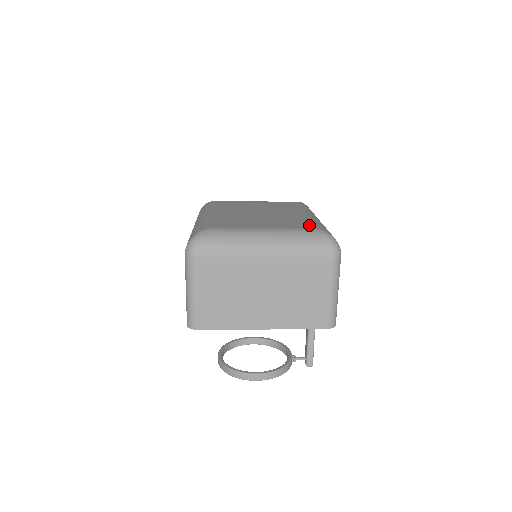
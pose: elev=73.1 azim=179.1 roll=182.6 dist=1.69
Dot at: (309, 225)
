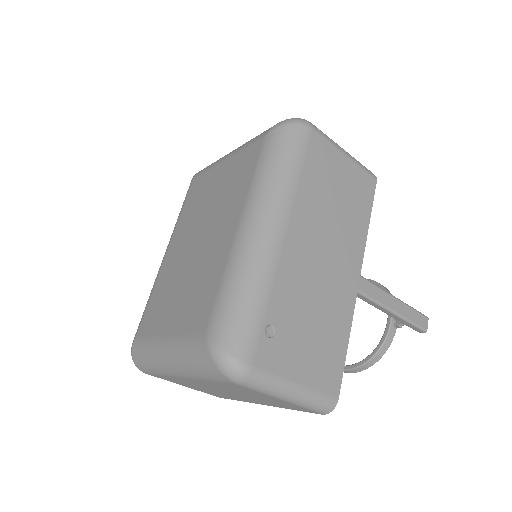
Dot at: (205, 315)
